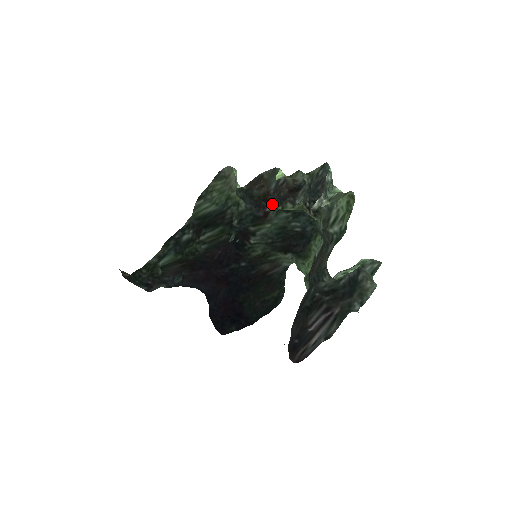
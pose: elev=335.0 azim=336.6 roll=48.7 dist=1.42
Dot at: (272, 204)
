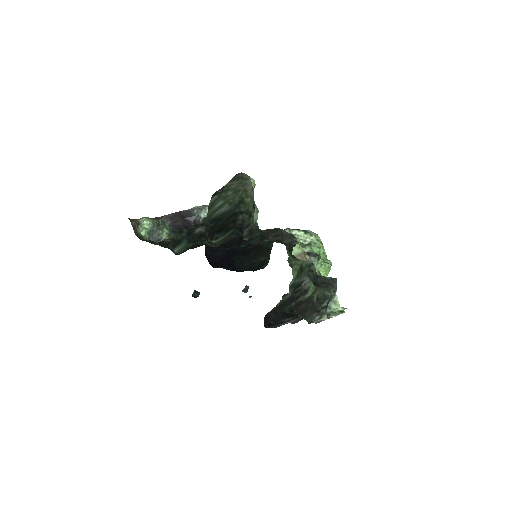
Dot at: occluded
